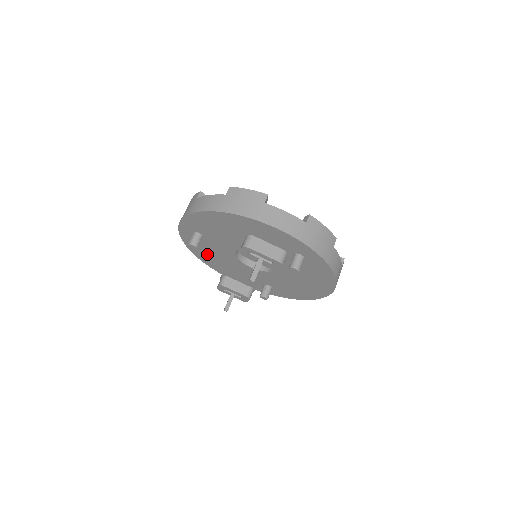
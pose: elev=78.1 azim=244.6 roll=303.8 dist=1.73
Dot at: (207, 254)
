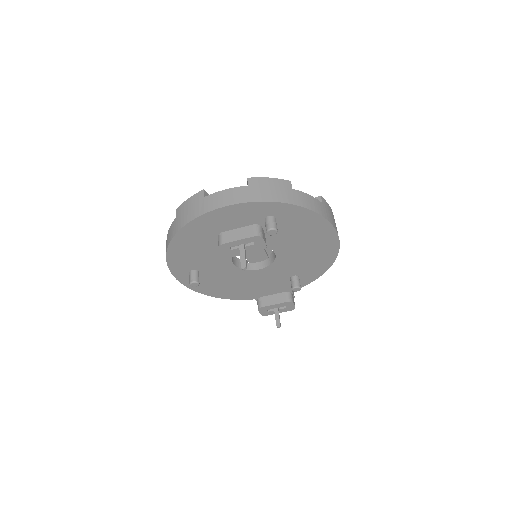
Dot at: (222, 287)
